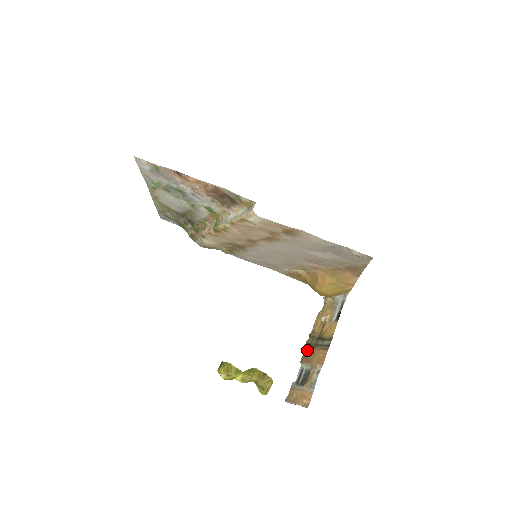
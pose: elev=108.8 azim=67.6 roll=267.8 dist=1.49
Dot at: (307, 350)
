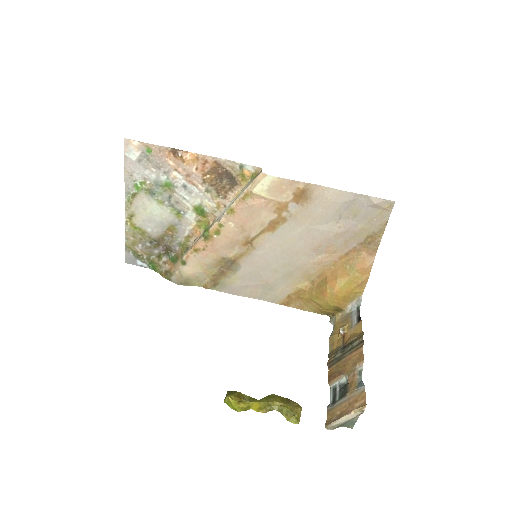
Dot at: (332, 368)
